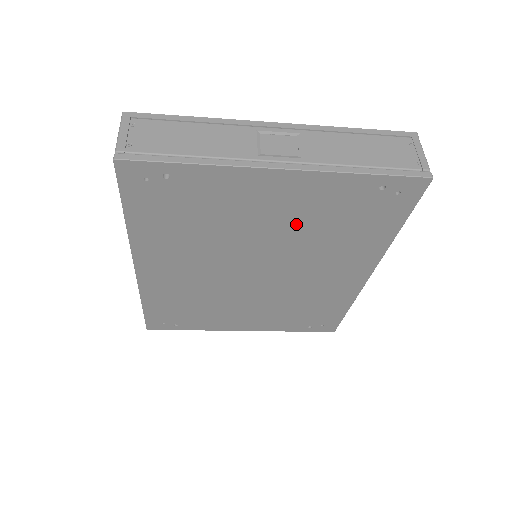
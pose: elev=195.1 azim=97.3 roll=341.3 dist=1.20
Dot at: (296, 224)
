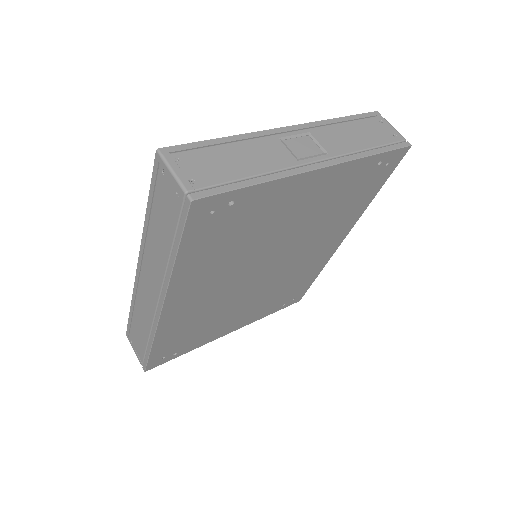
Dot at: (312, 214)
